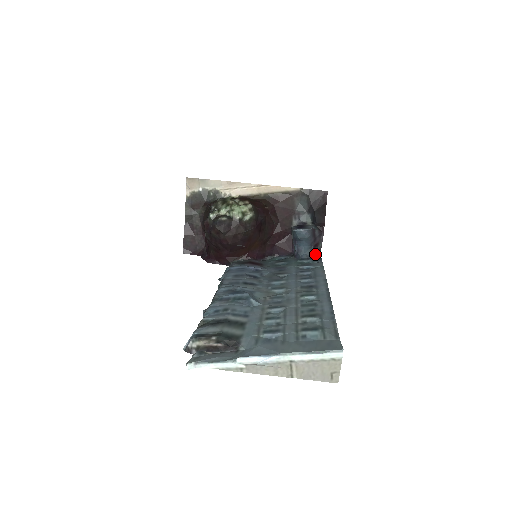
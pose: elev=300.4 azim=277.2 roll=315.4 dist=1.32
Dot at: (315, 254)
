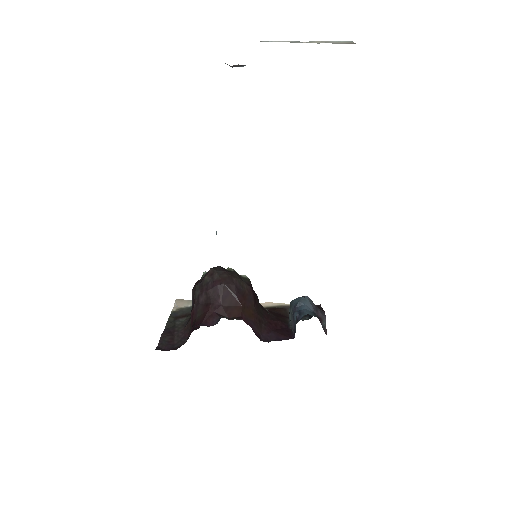
Dot at: occluded
